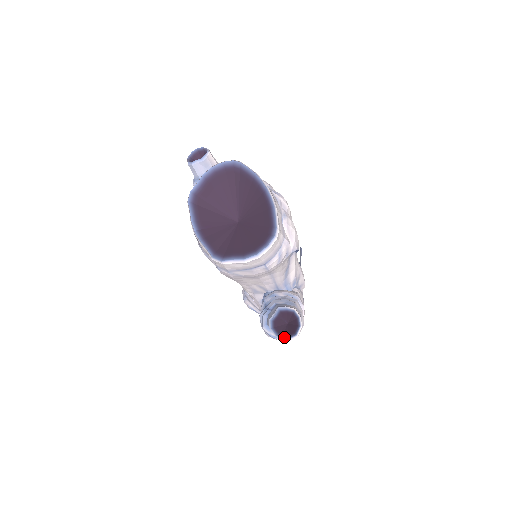
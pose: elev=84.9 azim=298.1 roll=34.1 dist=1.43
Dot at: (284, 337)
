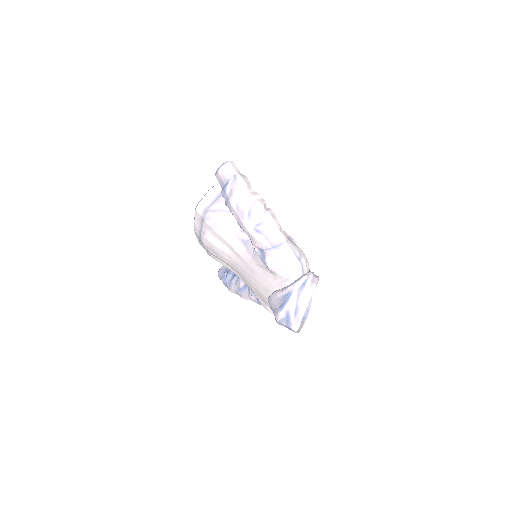
Dot at: (222, 167)
